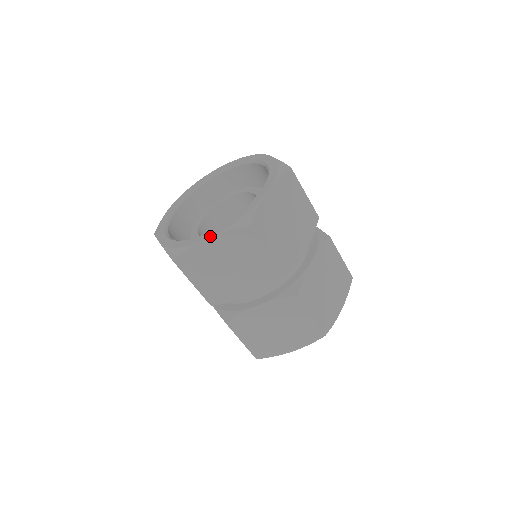
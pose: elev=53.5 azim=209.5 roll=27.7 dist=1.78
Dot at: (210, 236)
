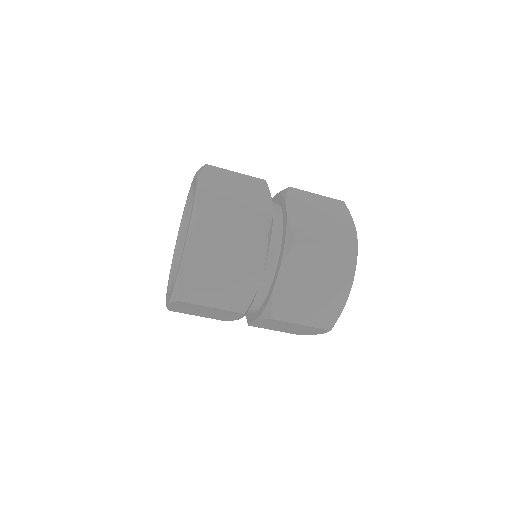
Dot at: (167, 303)
